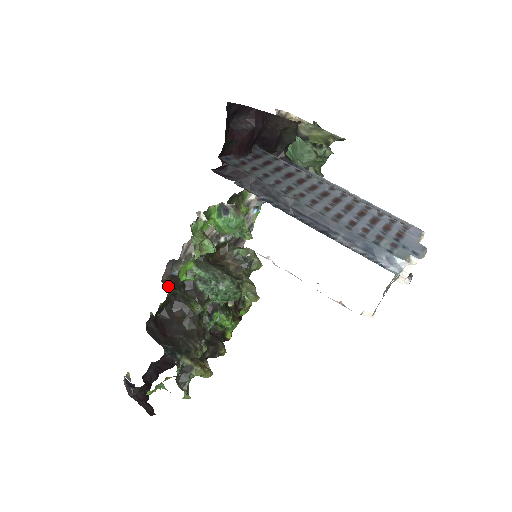
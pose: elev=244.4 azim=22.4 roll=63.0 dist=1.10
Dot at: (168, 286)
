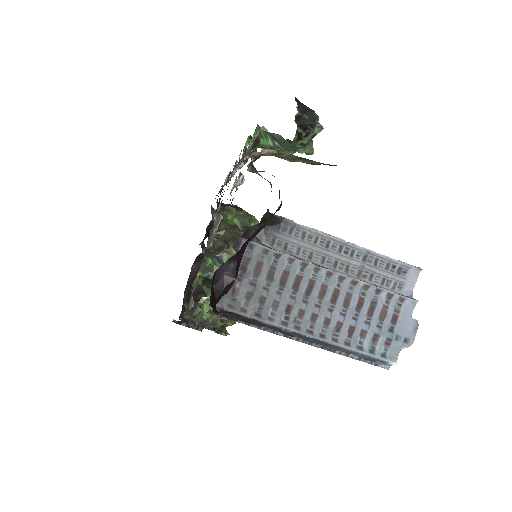
Dot at: (190, 318)
